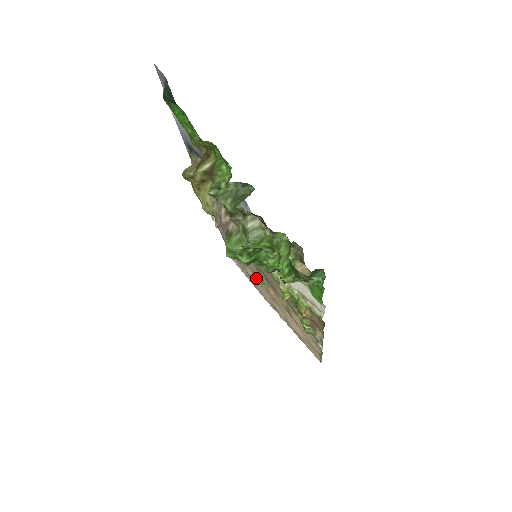
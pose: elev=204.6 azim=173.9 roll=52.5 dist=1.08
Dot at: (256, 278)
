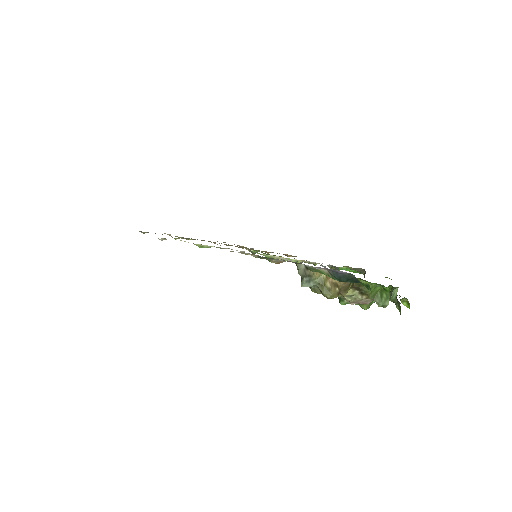
Dot at: occluded
